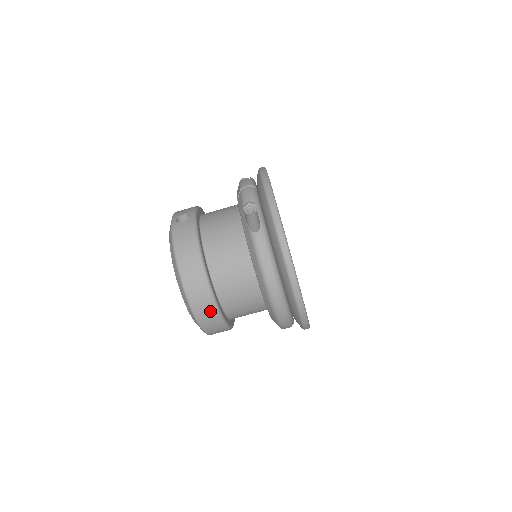
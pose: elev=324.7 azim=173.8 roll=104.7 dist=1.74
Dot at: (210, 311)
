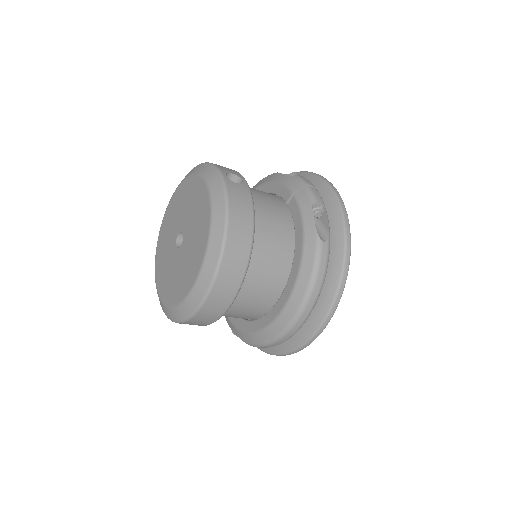
Dot at: (225, 301)
